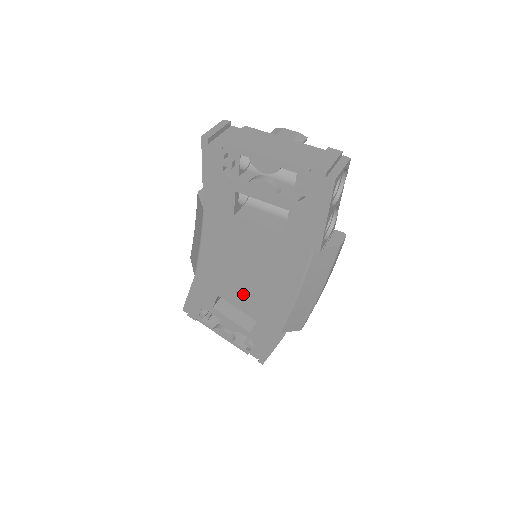
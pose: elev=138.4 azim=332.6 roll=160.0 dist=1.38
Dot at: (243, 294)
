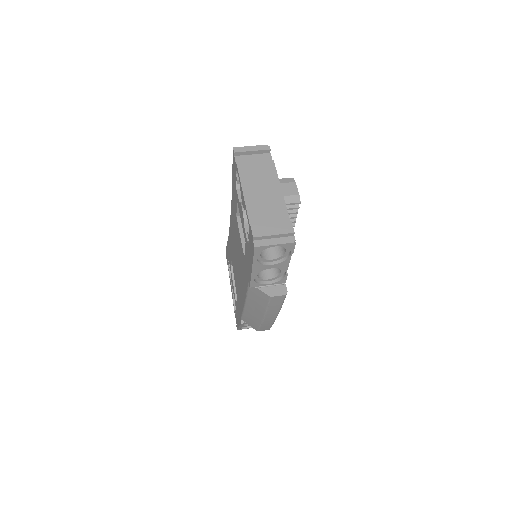
Dot at: occluded
